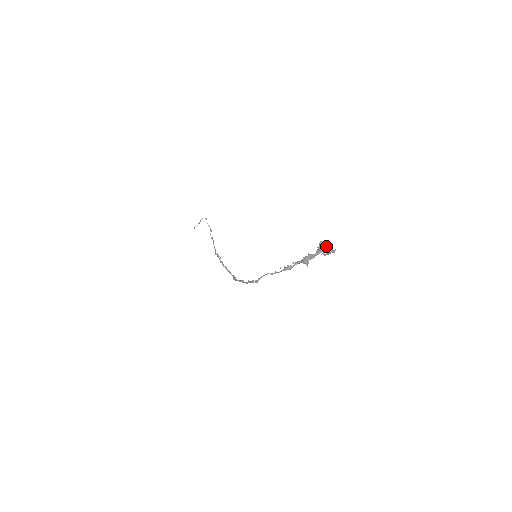
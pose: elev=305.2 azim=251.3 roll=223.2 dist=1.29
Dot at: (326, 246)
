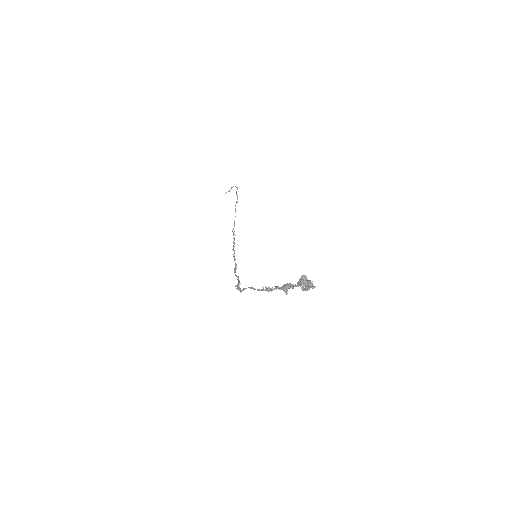
Dot at: (306, 281)
